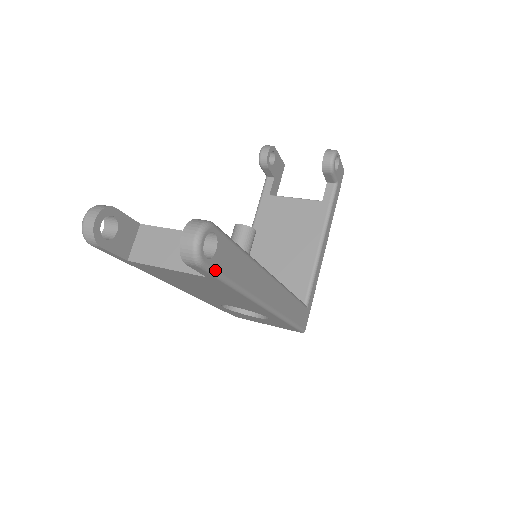
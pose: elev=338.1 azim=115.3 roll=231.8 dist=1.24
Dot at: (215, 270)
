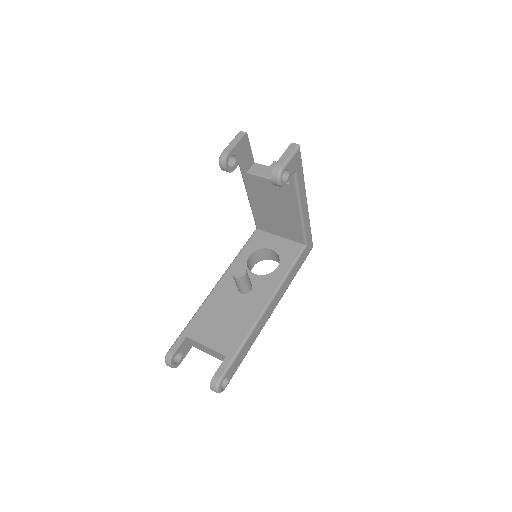
Dot at: occluded
